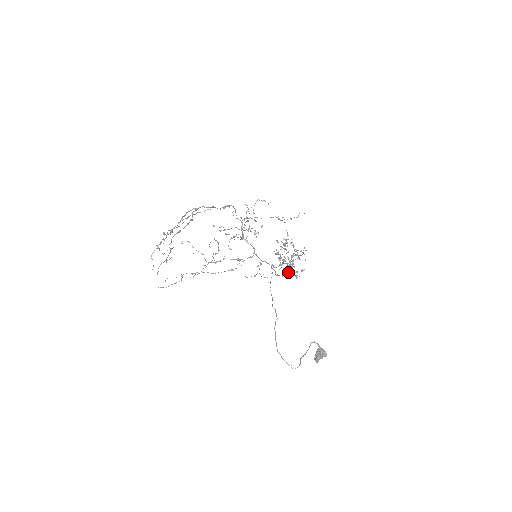
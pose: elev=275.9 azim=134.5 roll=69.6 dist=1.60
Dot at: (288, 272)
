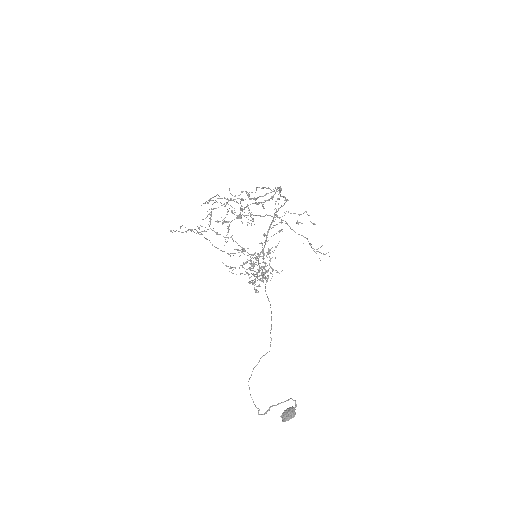
Dot at: (254, 282)
